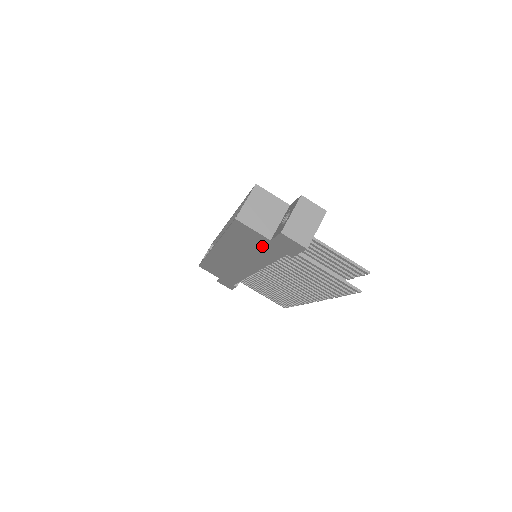
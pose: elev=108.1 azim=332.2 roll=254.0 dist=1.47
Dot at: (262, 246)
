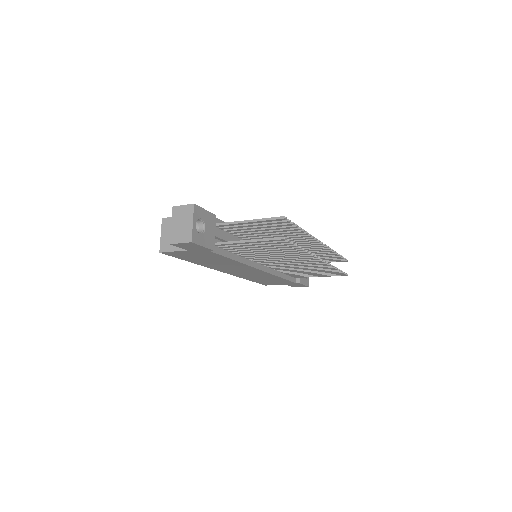
Dot at: (201, 255)
